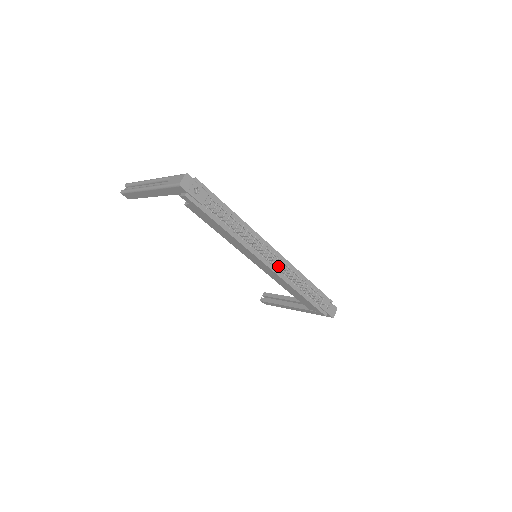
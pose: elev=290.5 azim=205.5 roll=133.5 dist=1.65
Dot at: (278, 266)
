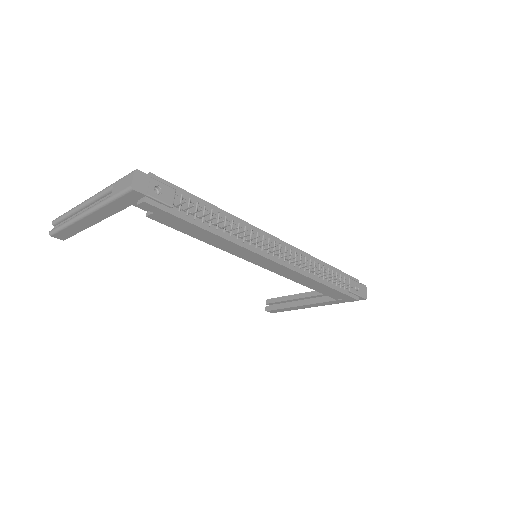
Dot at: (290, 258)
